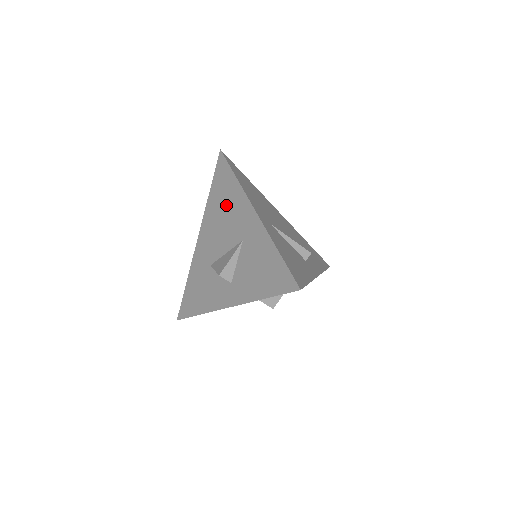
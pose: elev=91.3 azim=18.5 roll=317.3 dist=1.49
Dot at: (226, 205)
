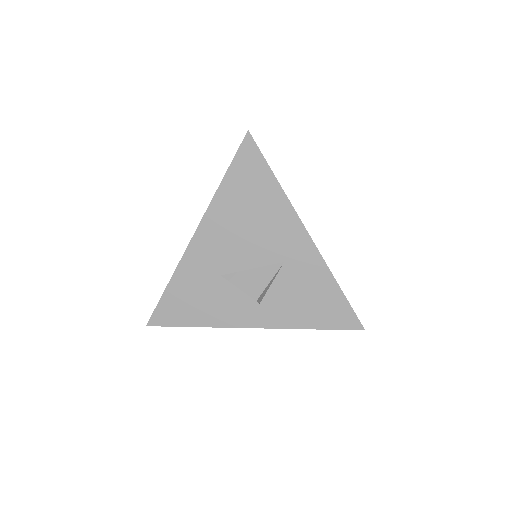
Dot at: (256, 211)
